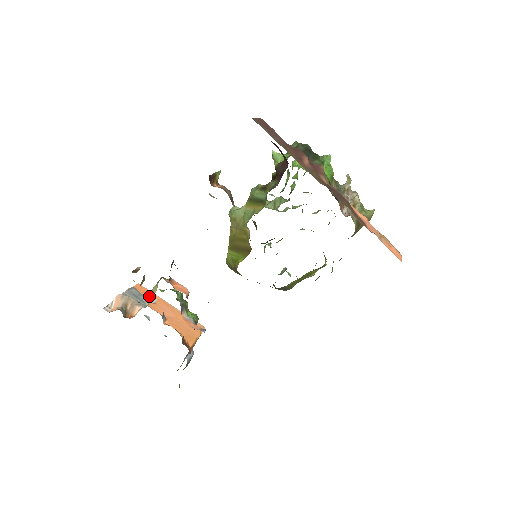
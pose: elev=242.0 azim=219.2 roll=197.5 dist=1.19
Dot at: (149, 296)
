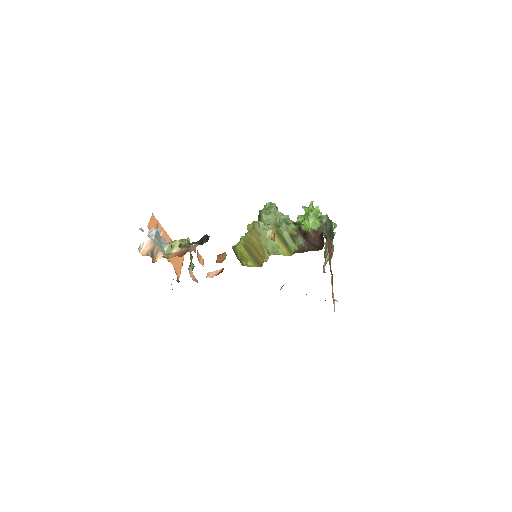
Dot at: (158, 228)
